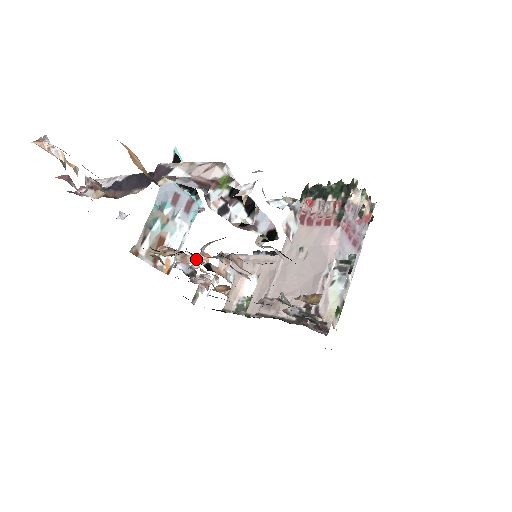
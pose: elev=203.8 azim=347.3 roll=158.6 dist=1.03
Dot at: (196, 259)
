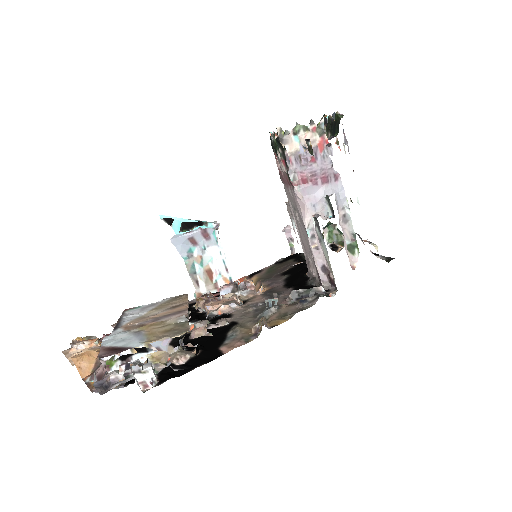
Dot at: (207, 309)
